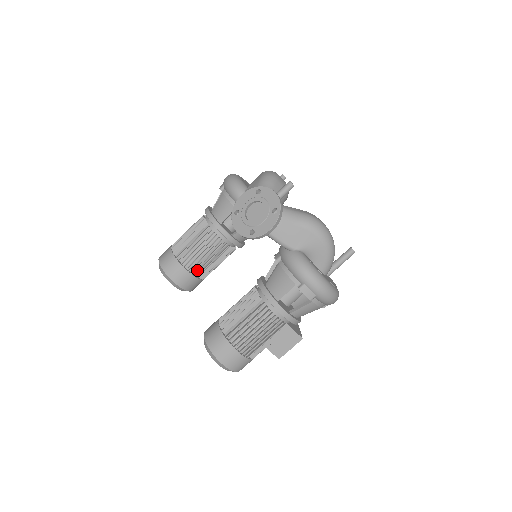
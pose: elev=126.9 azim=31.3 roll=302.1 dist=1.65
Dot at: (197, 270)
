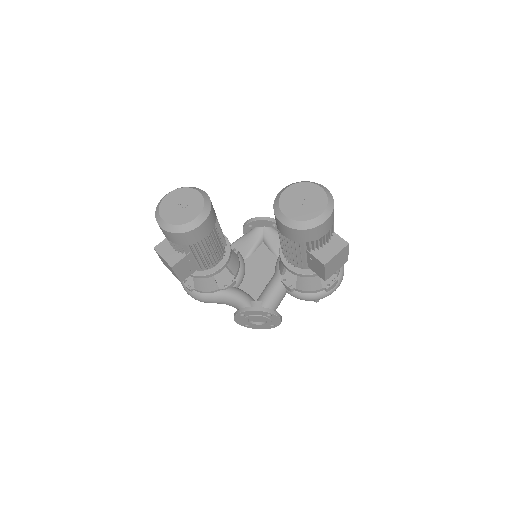
Dot at: occluded
